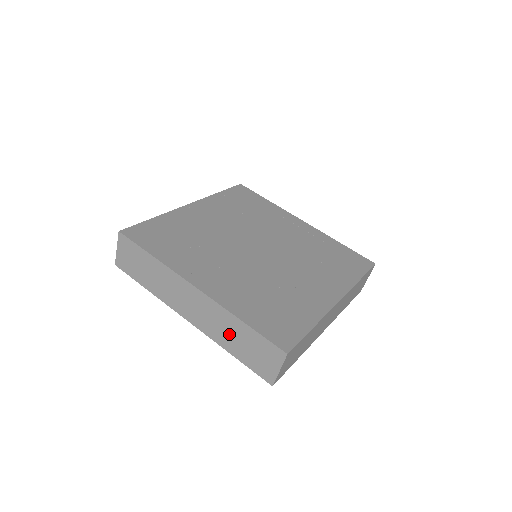
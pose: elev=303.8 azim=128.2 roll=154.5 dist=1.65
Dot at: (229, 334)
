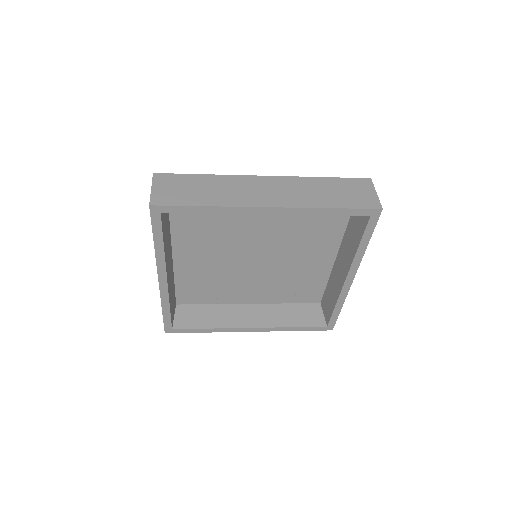
Dot at: (318, 193)
